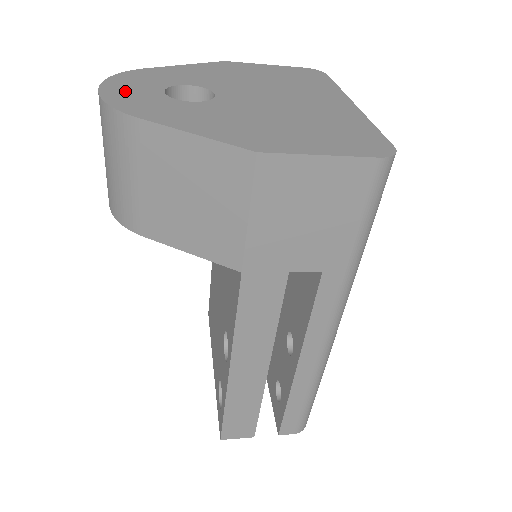
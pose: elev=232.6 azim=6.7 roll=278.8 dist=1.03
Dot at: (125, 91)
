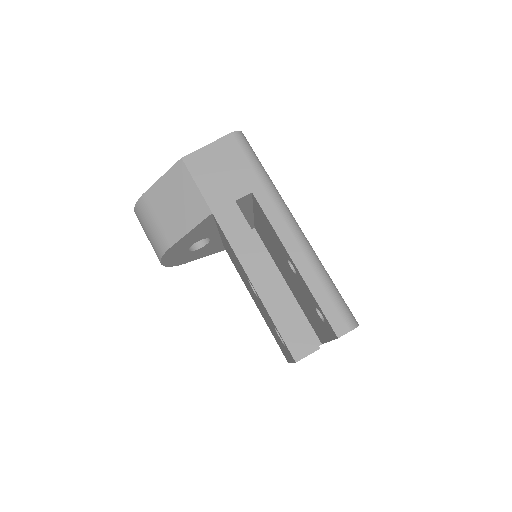
Dot at: occluded
